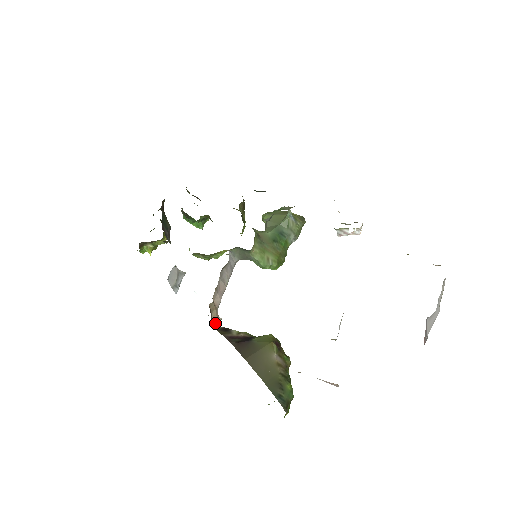
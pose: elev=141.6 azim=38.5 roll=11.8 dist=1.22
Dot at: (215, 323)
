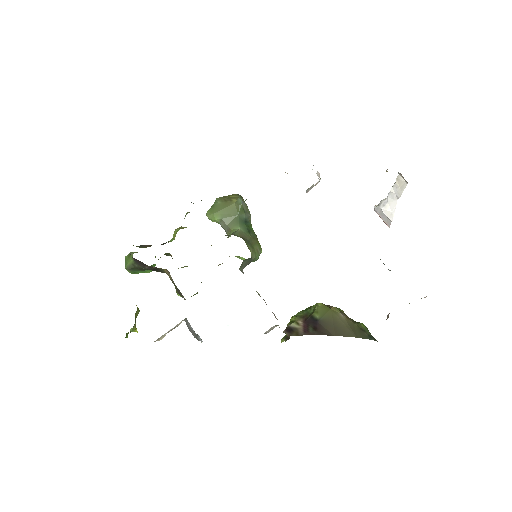
Dot at: (285, 333)
